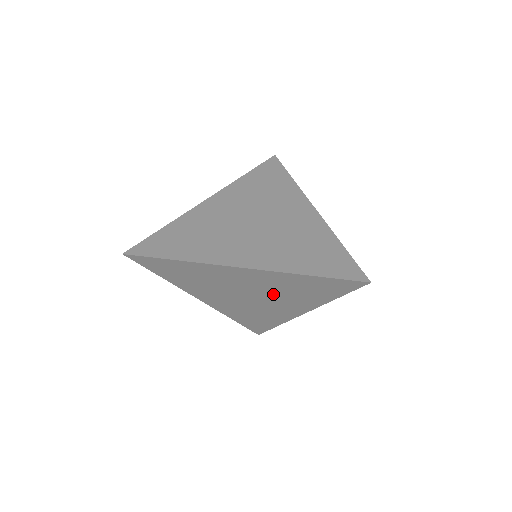
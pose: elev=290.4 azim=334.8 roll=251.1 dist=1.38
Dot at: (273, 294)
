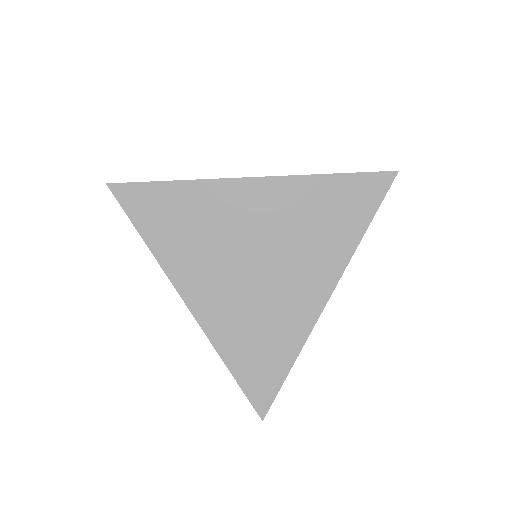
Dot at: (288, 244)
